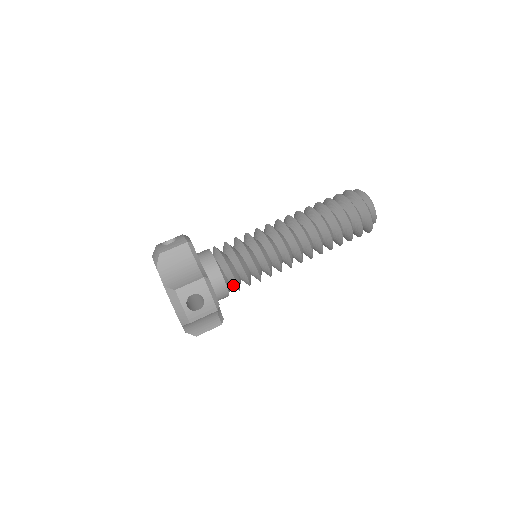
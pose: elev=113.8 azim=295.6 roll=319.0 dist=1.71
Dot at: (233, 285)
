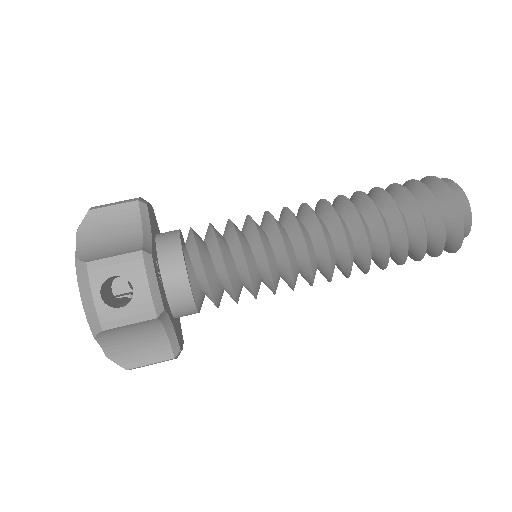
Dot at: (206, 292)
